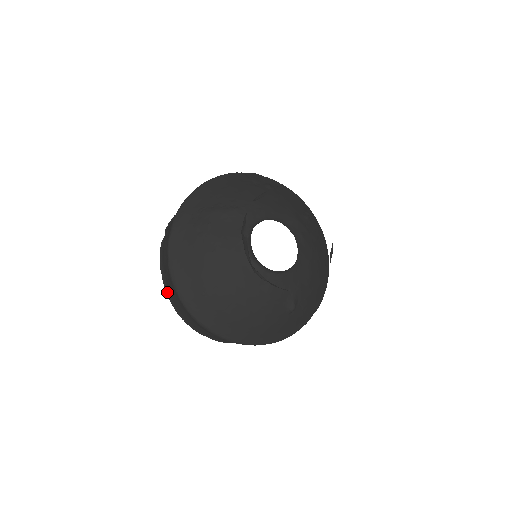
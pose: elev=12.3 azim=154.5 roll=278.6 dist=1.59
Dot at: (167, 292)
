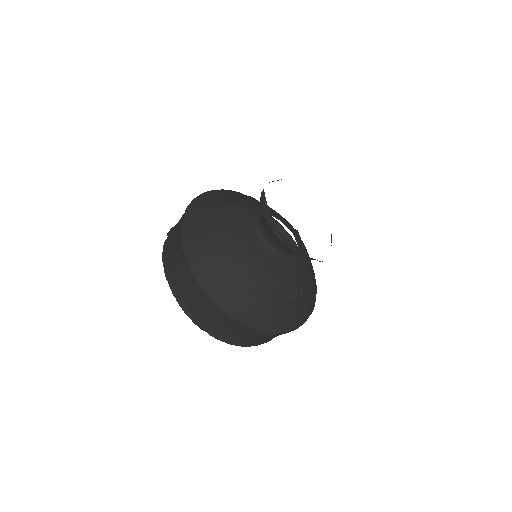
Dot at: (170, 284)
